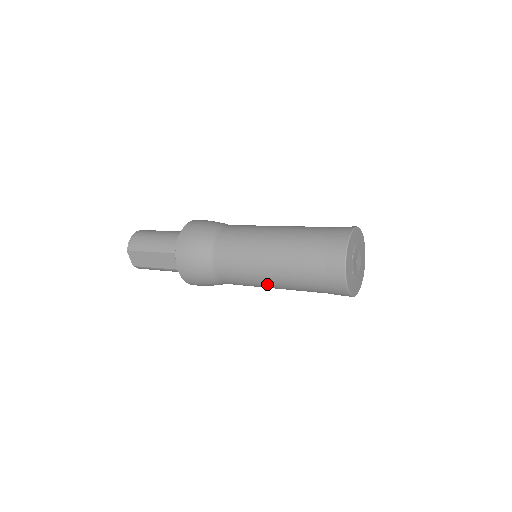
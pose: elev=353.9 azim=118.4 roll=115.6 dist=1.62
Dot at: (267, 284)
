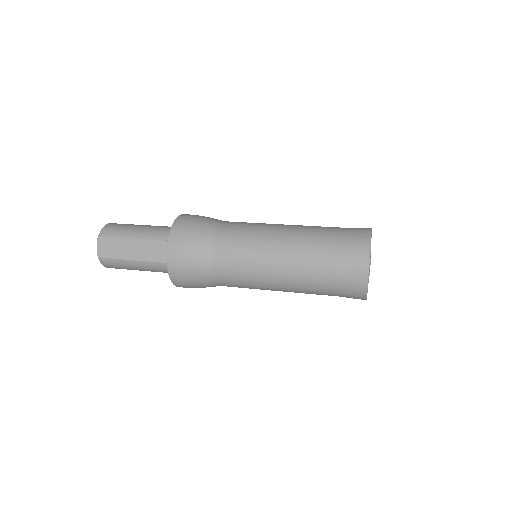
Dot at: (273, 276)
